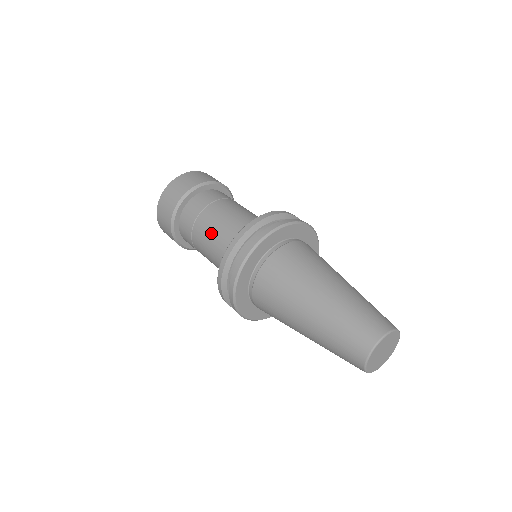
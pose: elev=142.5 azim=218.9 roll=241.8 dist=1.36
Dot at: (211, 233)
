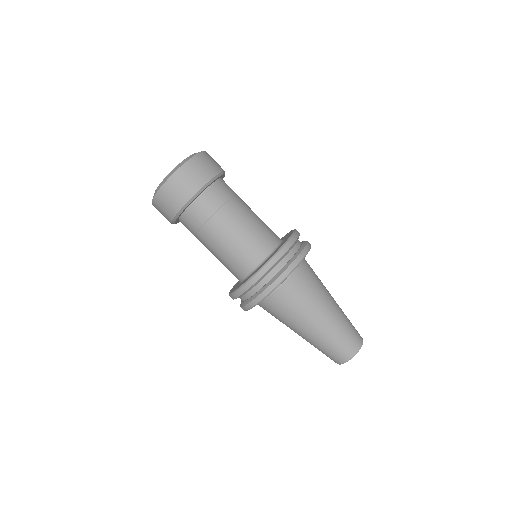
Dot at: (214, 252)
